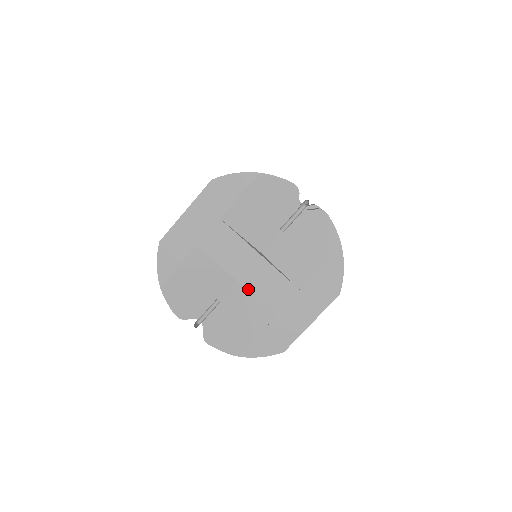
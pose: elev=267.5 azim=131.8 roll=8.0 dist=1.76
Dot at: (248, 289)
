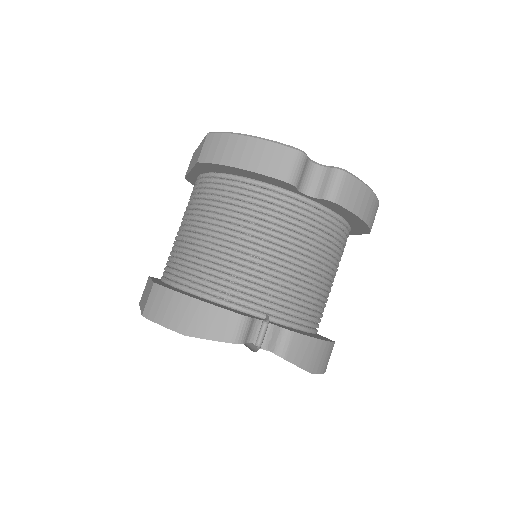
Dot at: occluded
